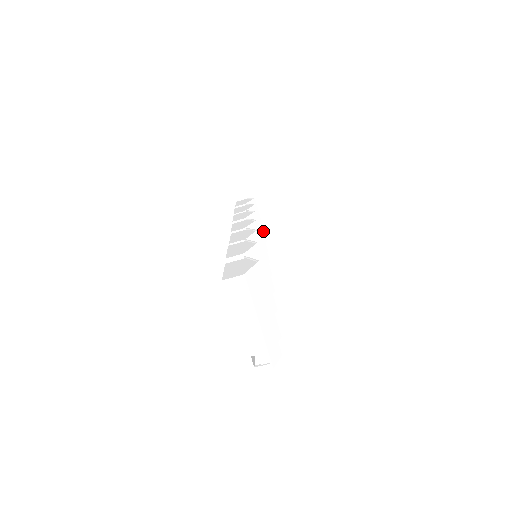
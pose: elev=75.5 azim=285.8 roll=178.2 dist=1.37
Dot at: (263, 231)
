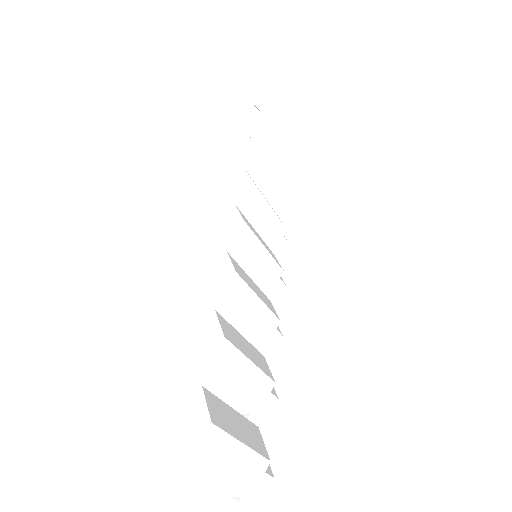
Dot at: (282, 150)
